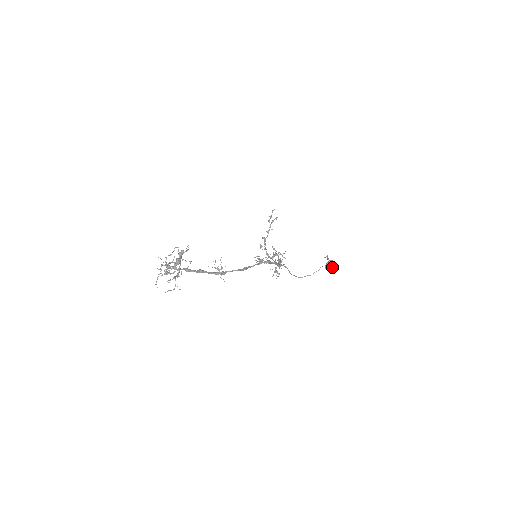
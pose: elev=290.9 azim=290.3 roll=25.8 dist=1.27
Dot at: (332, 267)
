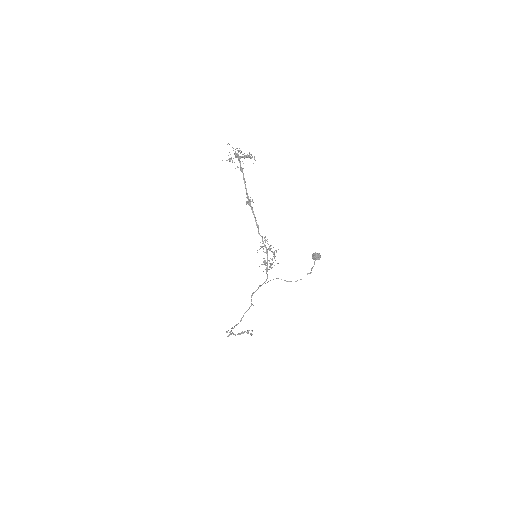
Dot at: (318, 255)
